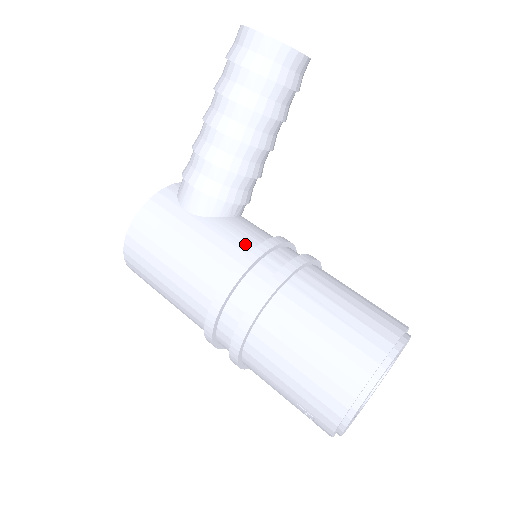
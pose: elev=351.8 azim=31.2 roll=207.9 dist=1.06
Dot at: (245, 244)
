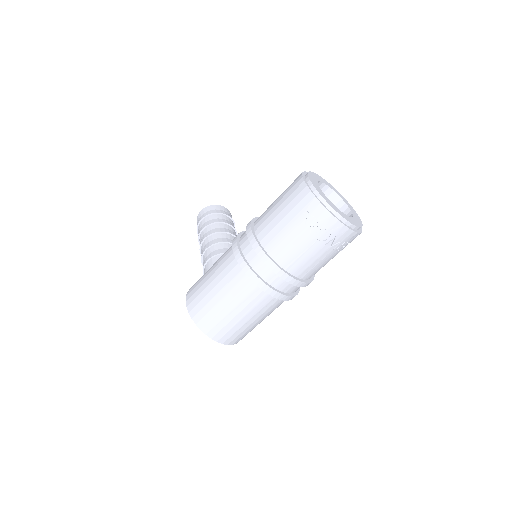
Dot at: occluded
